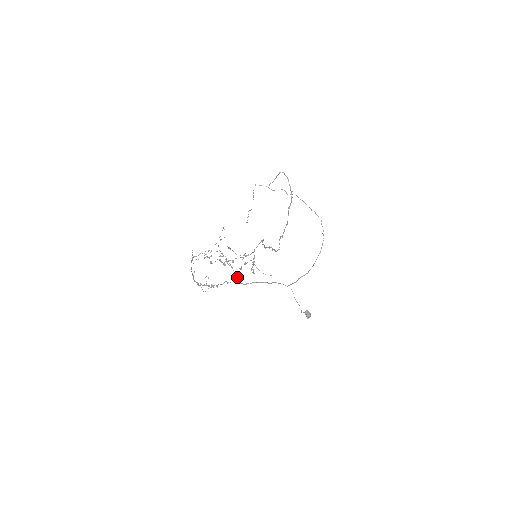
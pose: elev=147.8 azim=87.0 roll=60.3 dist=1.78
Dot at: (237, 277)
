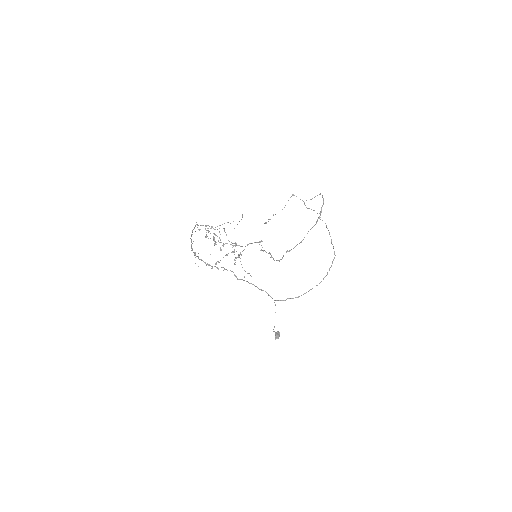
Dot at: occluded
